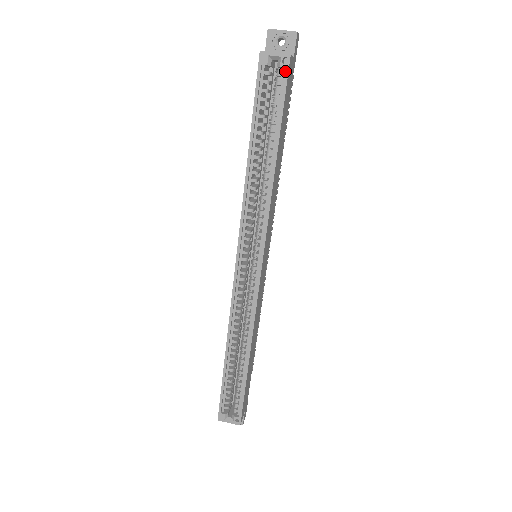
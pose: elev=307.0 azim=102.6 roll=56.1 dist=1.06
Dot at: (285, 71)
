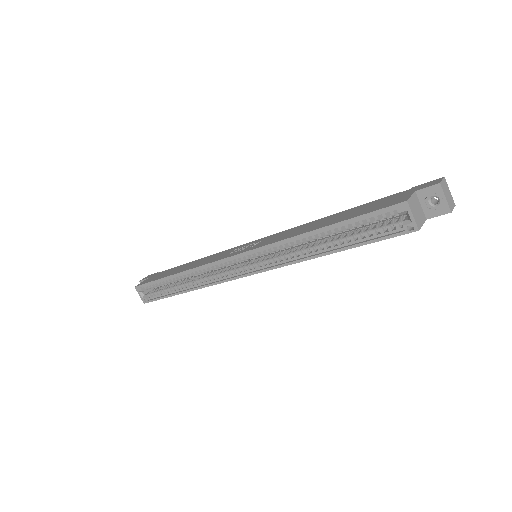
Dot at: (402, 232)
